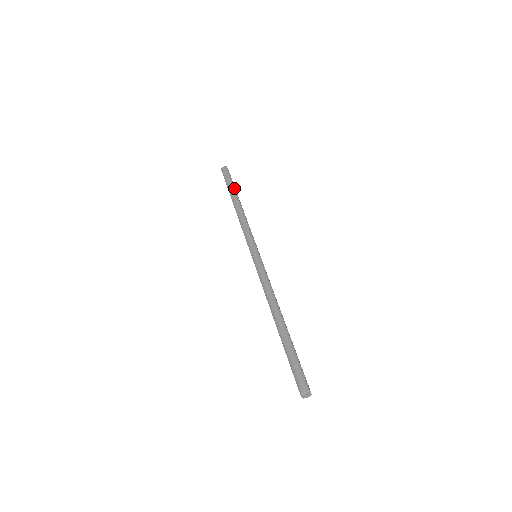
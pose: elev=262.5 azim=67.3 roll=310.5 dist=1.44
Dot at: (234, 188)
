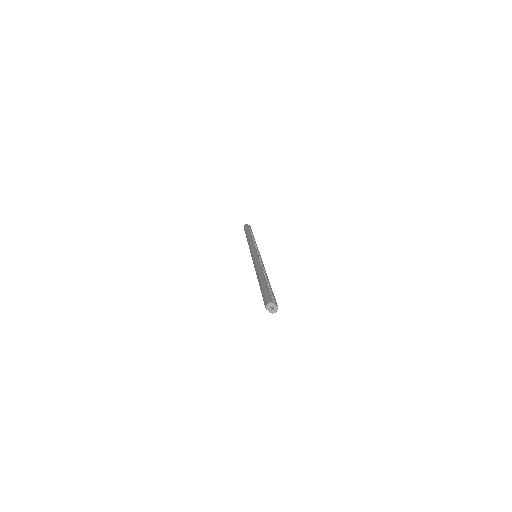
Dot at: (248, 231)
